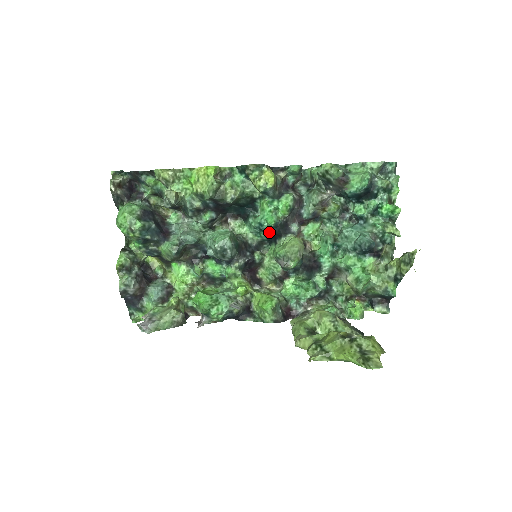
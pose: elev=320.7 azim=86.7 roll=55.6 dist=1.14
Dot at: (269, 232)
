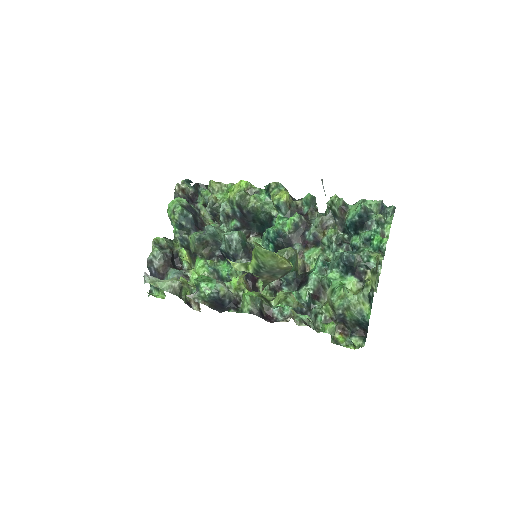
Dot at: (275, 244)
